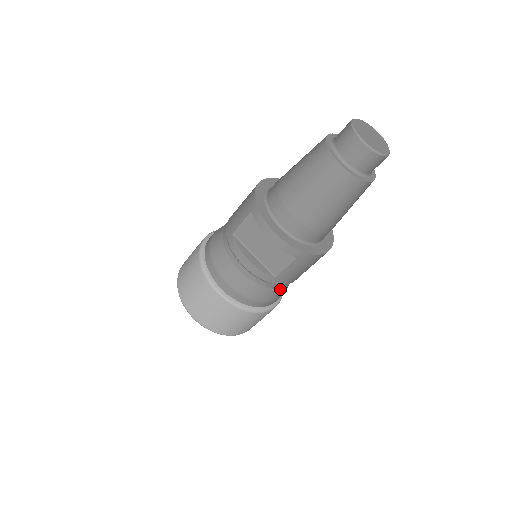
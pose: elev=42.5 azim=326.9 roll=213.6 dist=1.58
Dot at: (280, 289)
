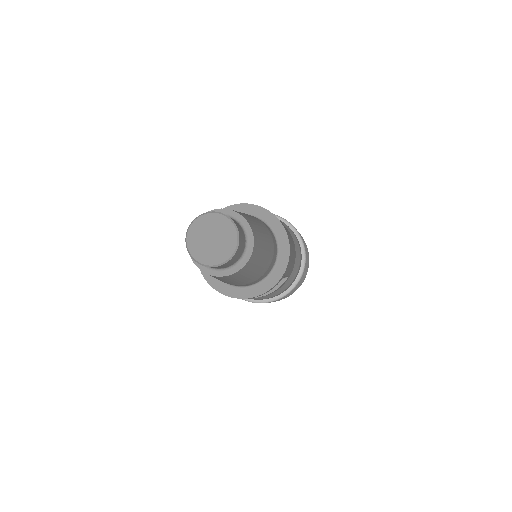
Dot at: occluded
